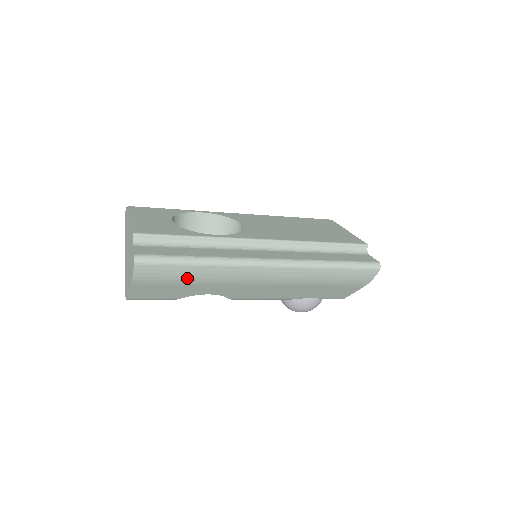
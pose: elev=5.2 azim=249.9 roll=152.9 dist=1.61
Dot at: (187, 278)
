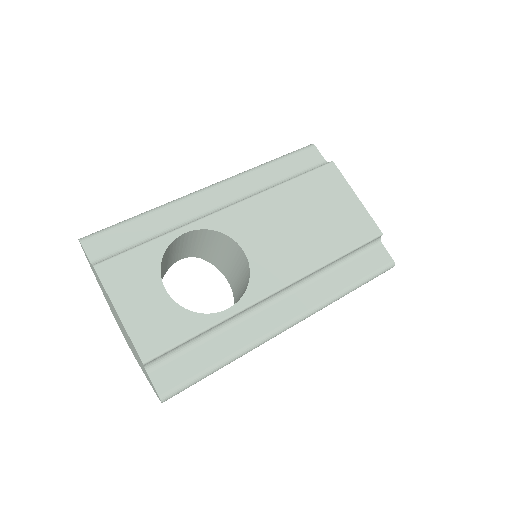
Dot at: occluded
